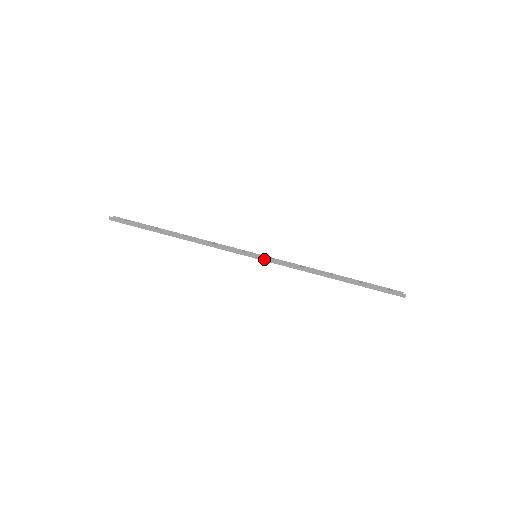
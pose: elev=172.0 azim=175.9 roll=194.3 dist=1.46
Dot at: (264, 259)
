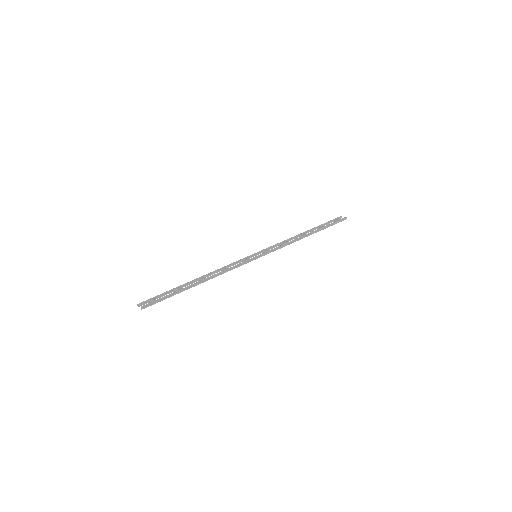
Dot at: (264, 254)
